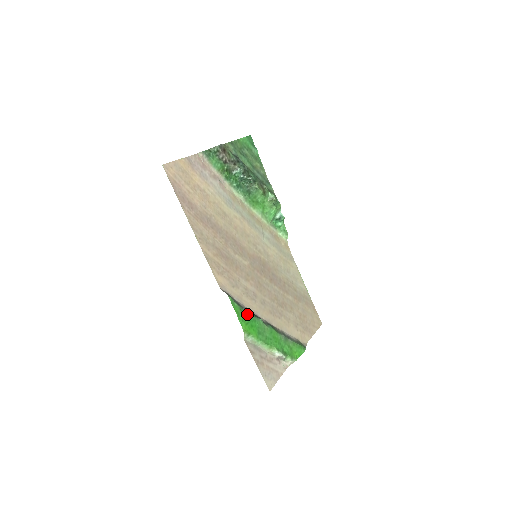
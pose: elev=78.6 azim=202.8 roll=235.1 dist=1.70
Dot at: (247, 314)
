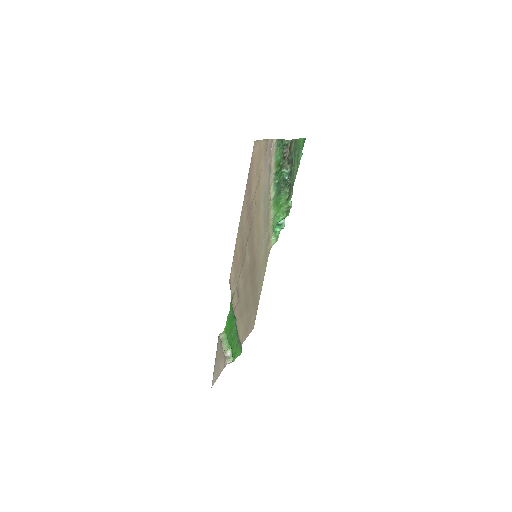
Dot at: (233, 312)
